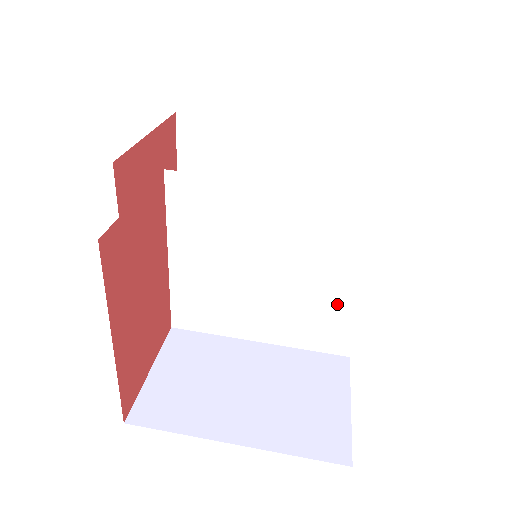
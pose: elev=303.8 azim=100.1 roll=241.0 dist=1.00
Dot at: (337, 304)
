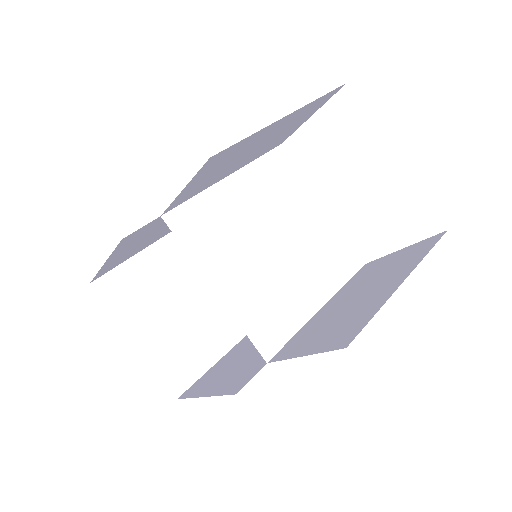
Dot at: (324, 230)
